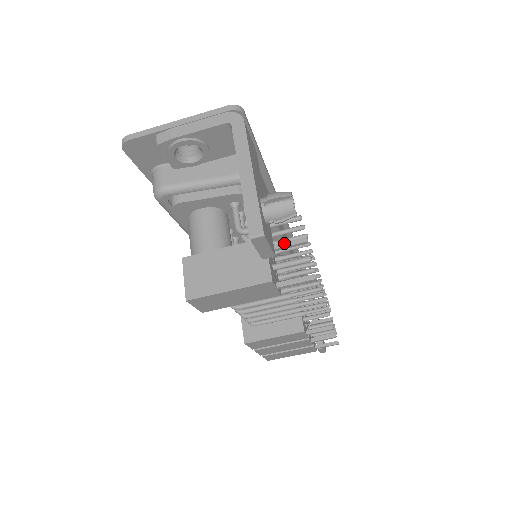
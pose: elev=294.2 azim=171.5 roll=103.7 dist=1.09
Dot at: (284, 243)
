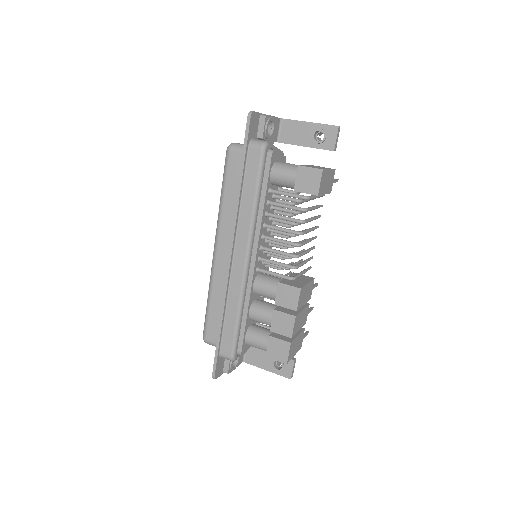
Dot at: occluded
